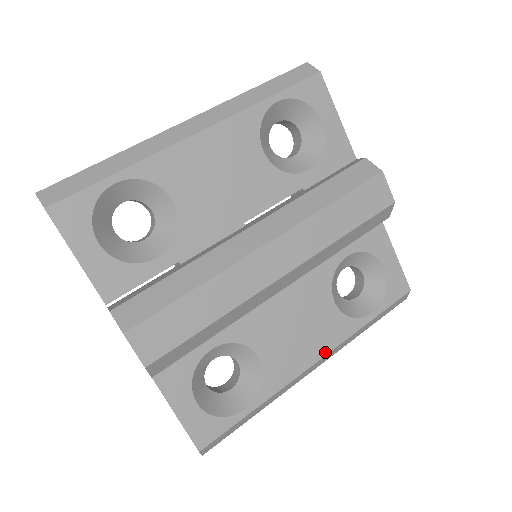
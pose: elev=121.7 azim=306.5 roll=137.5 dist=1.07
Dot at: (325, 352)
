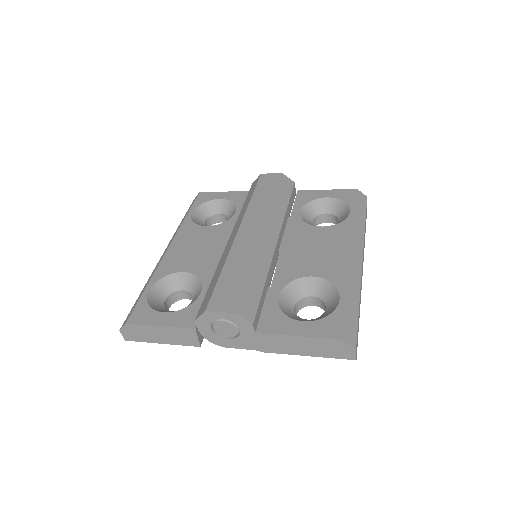
Dot at: (349, 243)
